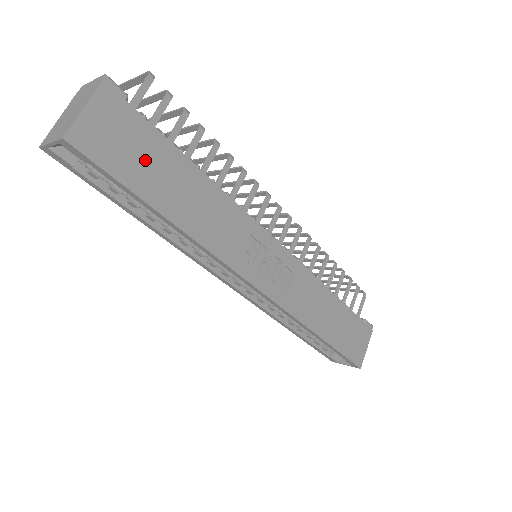
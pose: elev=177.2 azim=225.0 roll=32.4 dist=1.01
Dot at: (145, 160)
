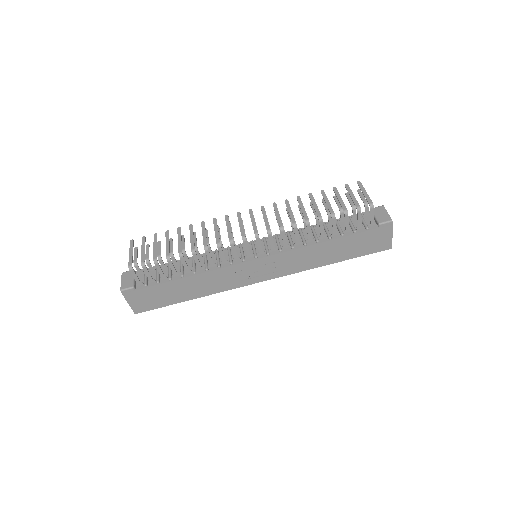
Dot at: (162, 296)
